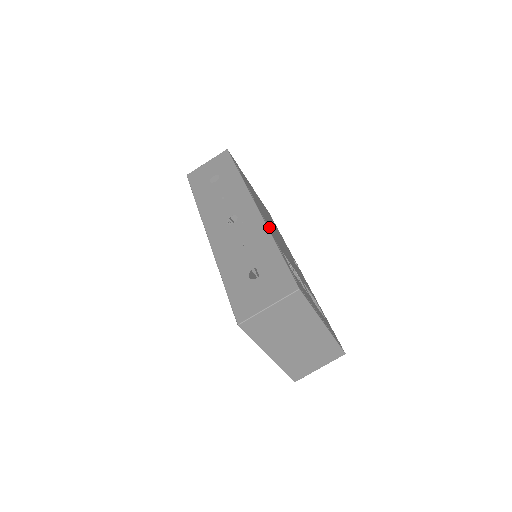
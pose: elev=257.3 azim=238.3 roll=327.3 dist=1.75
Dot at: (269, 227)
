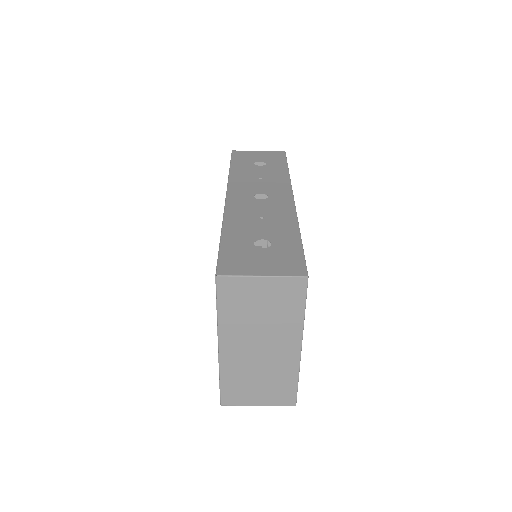
Dot at: occluded
